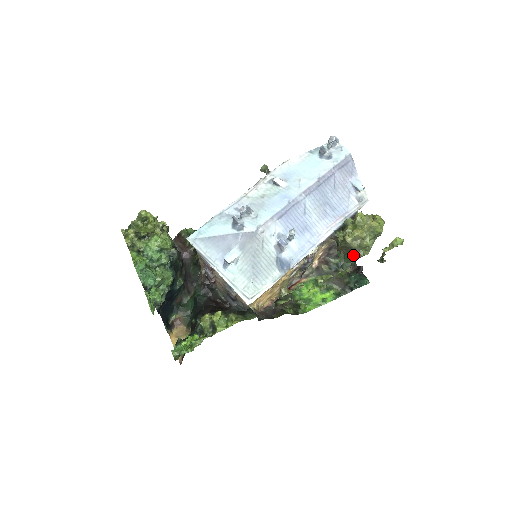
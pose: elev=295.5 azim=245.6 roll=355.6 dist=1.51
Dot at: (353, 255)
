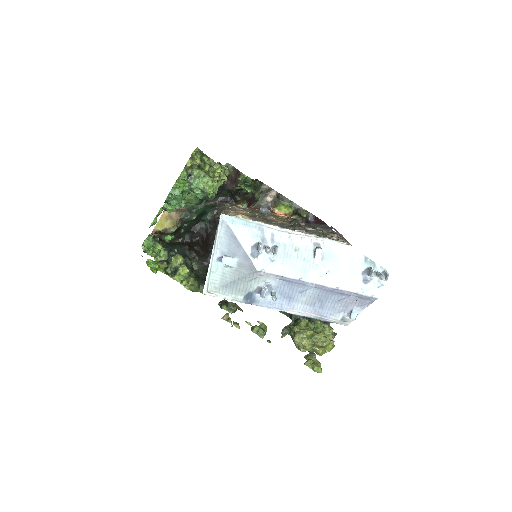
Dot at: occluded
